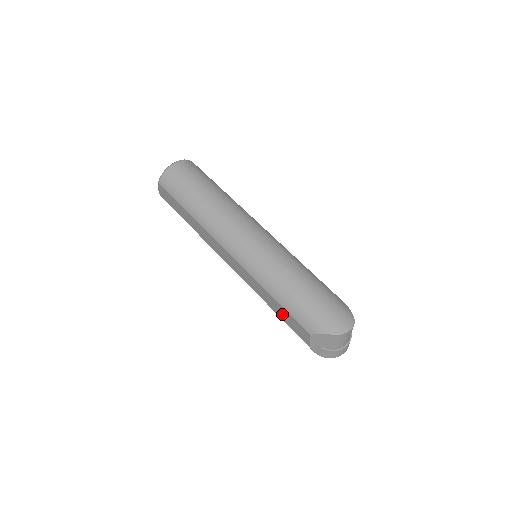
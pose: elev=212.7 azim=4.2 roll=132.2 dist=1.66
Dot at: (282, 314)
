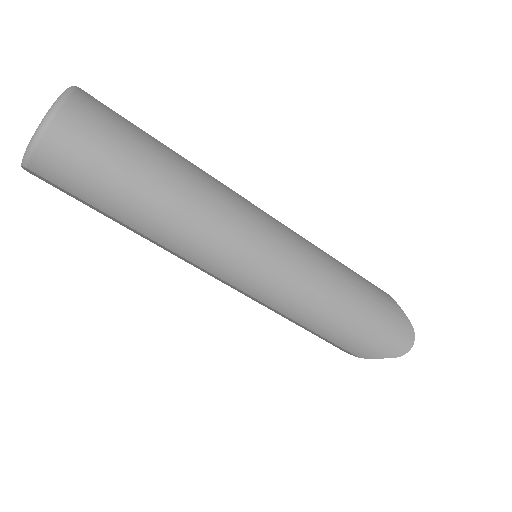
Dot at: (313, 333)
